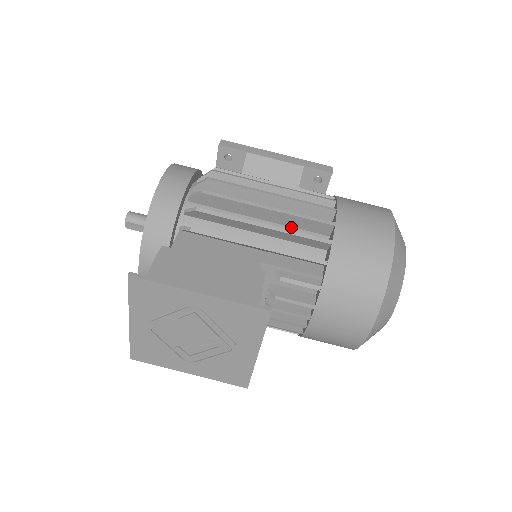
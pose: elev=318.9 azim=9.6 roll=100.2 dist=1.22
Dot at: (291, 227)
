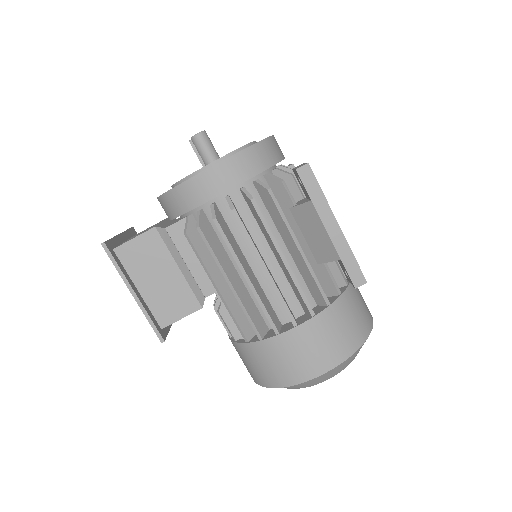
Dot at: occluded
